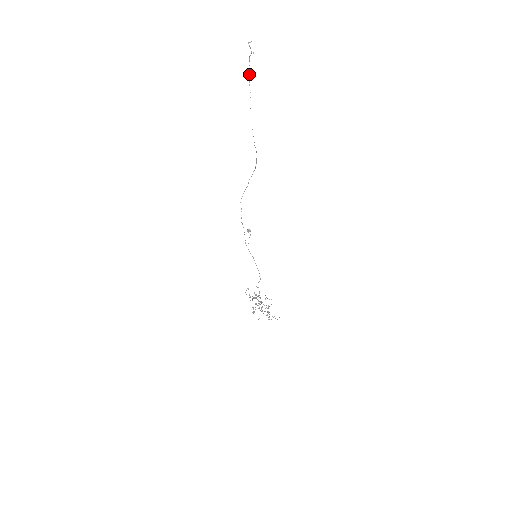
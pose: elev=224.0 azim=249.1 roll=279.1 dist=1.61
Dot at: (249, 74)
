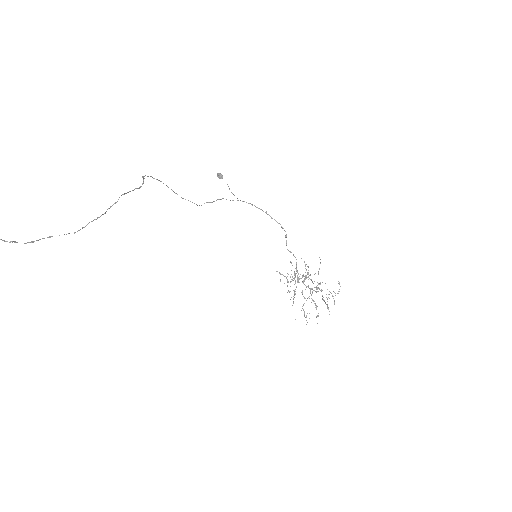
Dot at: out of frame
